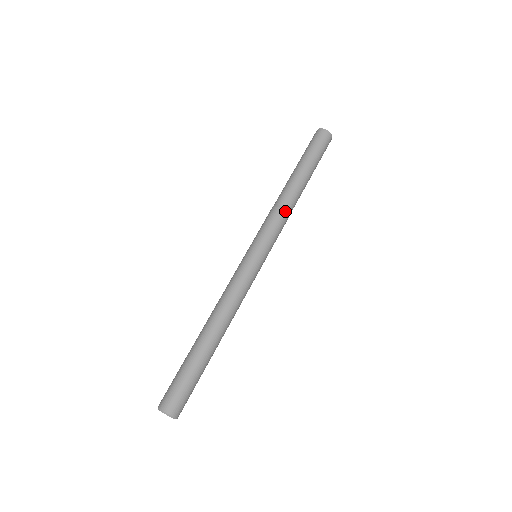
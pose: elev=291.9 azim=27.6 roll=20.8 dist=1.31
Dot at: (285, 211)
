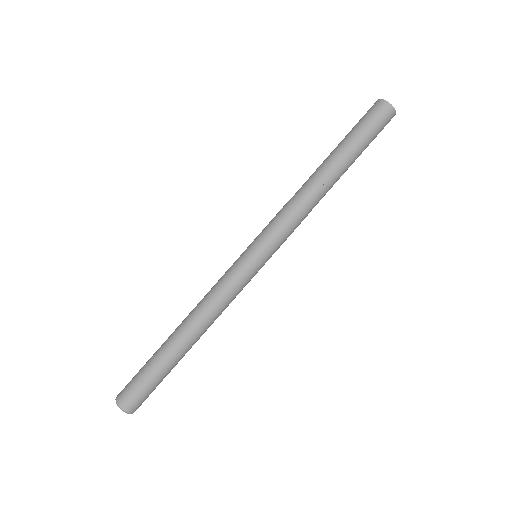
Dot at: (304, 209)
